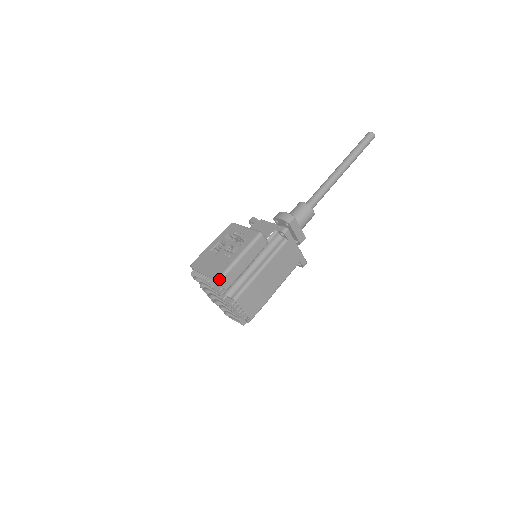
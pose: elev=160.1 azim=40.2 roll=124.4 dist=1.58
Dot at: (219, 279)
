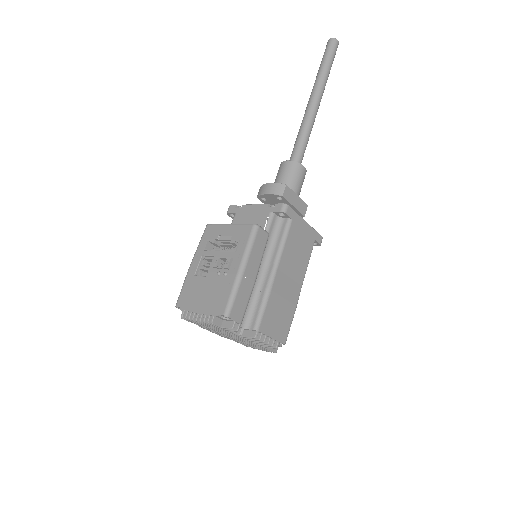
Dot at: (226, 314)
